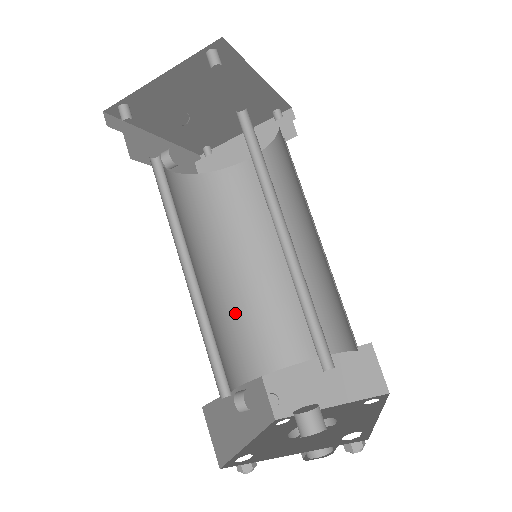
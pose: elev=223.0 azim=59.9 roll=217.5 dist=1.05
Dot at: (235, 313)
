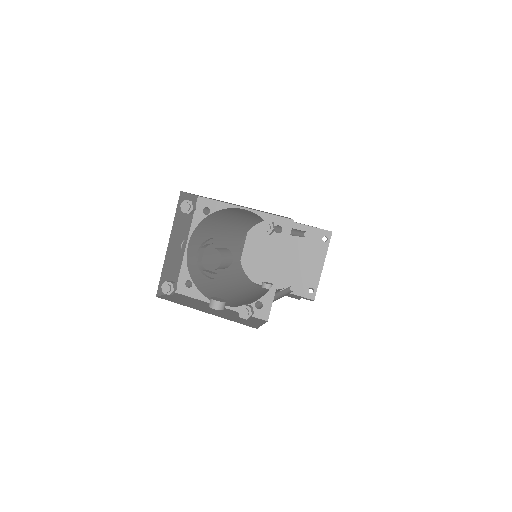
Dot at: occluded
